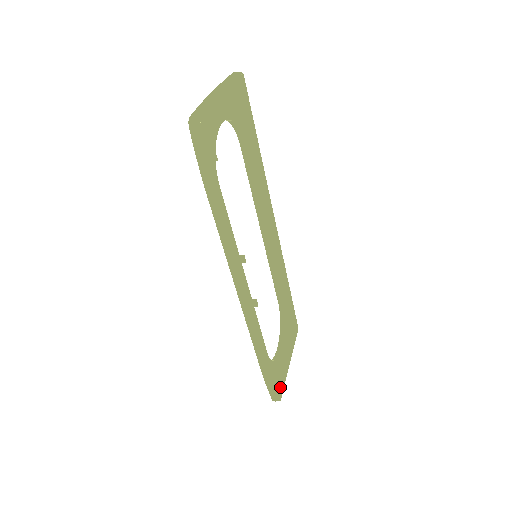
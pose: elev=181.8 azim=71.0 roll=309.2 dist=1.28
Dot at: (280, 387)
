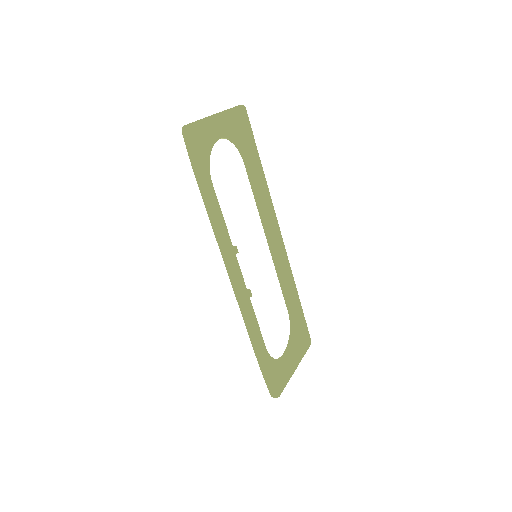
Dot at: (281, 387)
